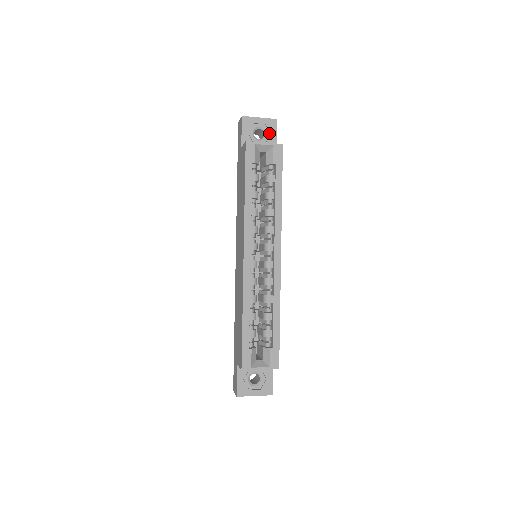
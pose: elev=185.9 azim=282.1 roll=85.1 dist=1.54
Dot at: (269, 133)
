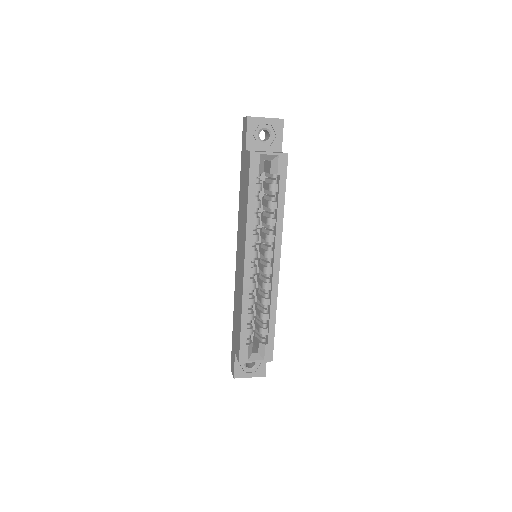
Dot at: (275, 134)
